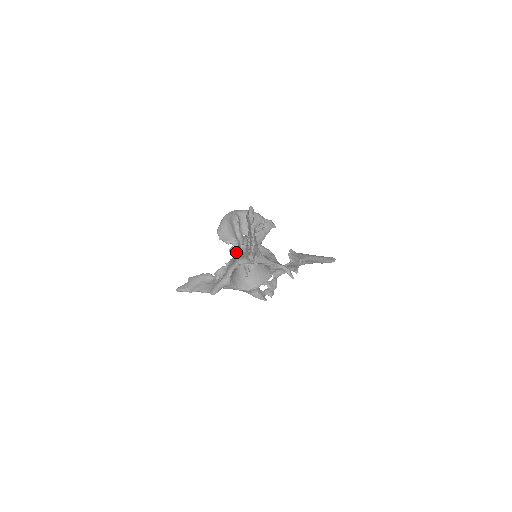
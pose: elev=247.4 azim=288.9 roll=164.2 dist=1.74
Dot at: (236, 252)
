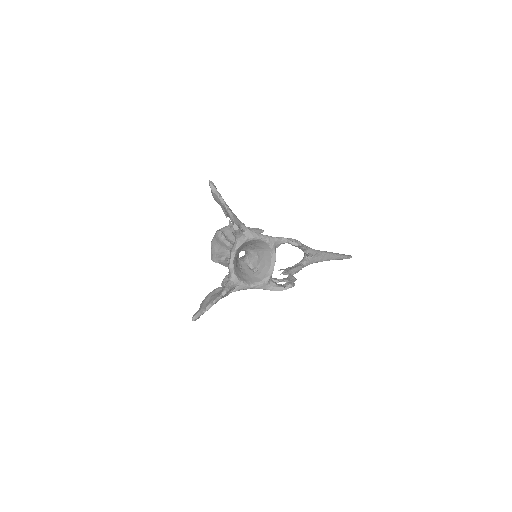
Dot at: occluded
